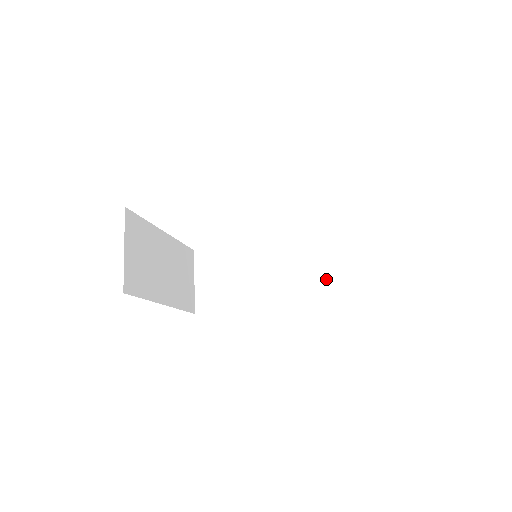
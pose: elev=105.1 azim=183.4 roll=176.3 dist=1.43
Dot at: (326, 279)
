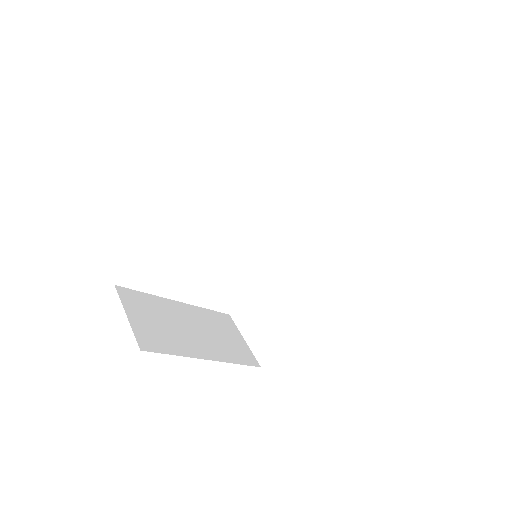
Dot at: (349, 243)
